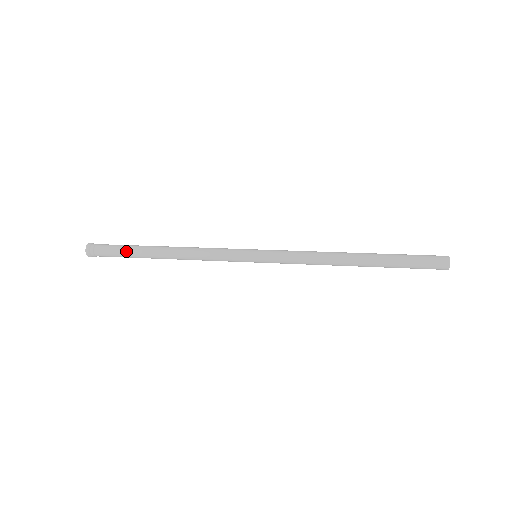
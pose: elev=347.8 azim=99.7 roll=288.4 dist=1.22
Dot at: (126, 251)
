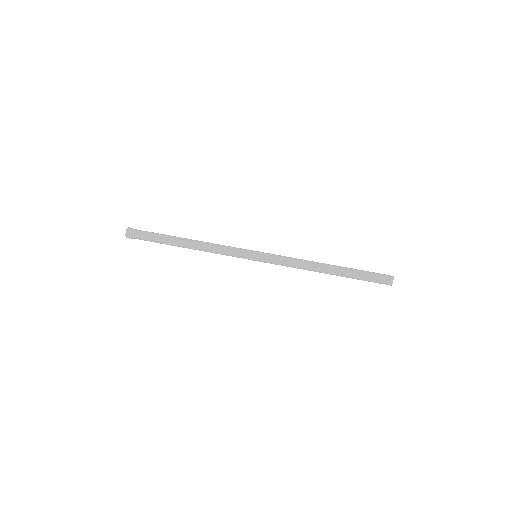
Dot at: occluded
